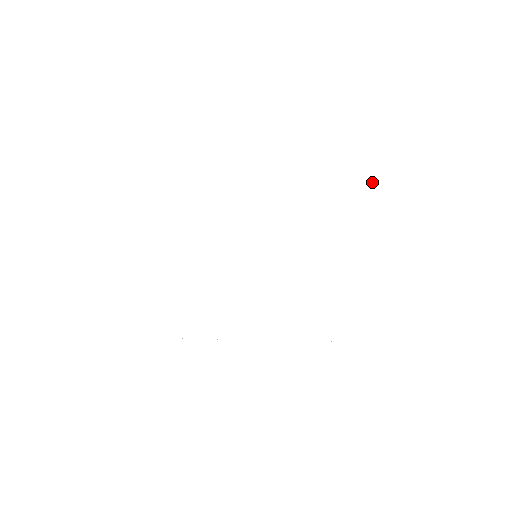
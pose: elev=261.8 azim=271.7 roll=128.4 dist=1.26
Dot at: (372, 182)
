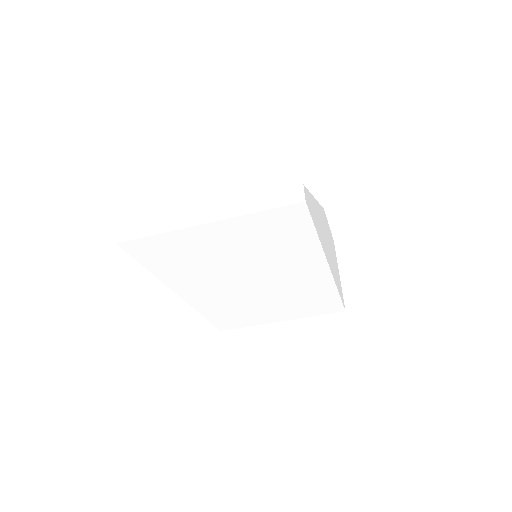
Dot at: (284, 194)
